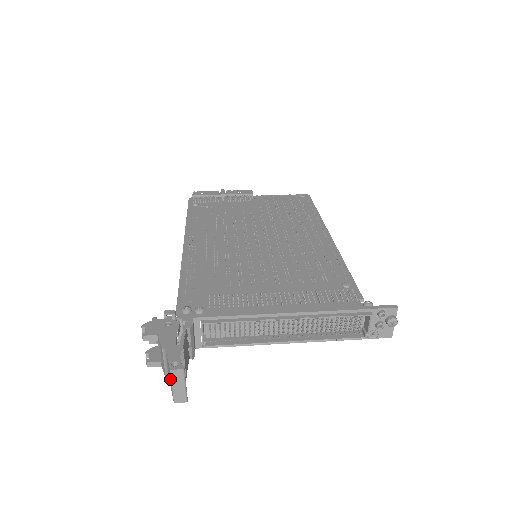
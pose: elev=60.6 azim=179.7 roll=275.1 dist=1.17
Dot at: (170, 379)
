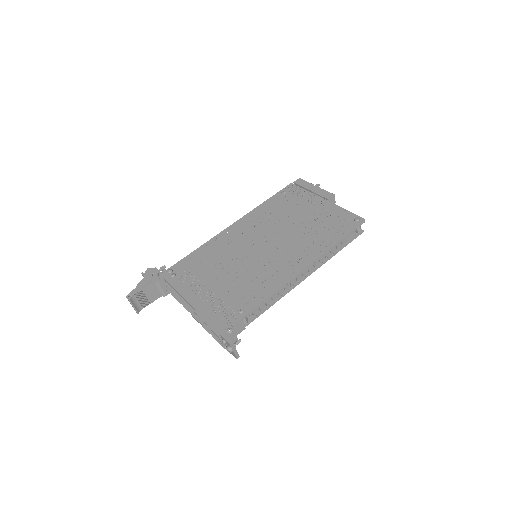
Dot at: occluded
